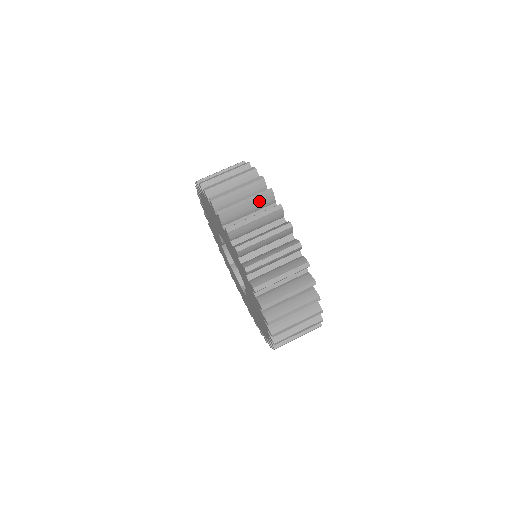
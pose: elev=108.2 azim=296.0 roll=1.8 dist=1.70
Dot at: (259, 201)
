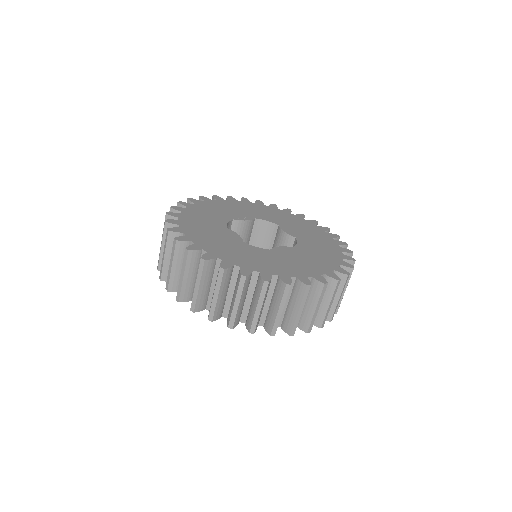
Dot at: (305, 298)
